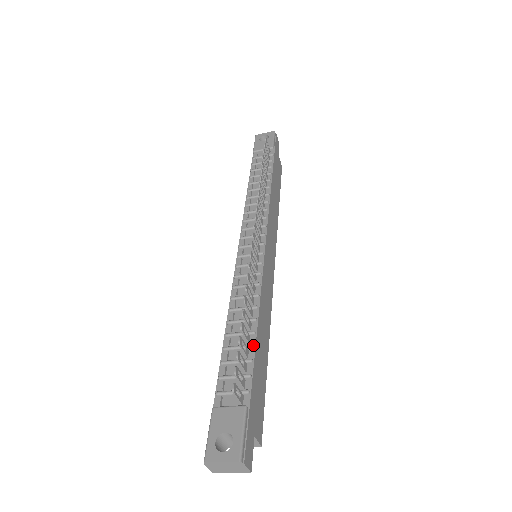
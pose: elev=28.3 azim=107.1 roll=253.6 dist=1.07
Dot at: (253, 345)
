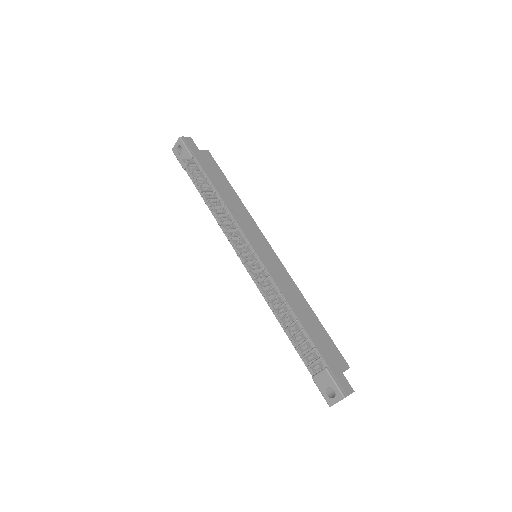
Dot at: (302, 329)
